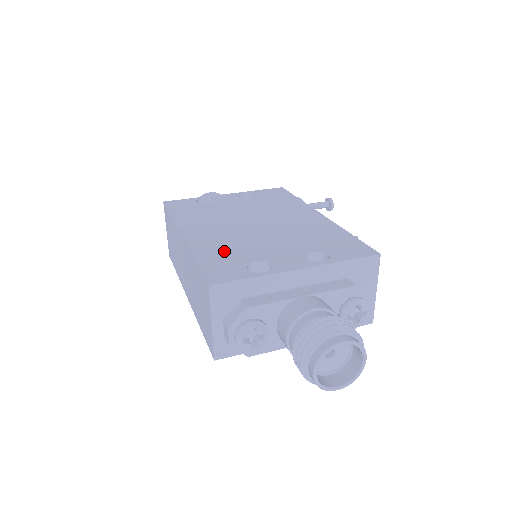
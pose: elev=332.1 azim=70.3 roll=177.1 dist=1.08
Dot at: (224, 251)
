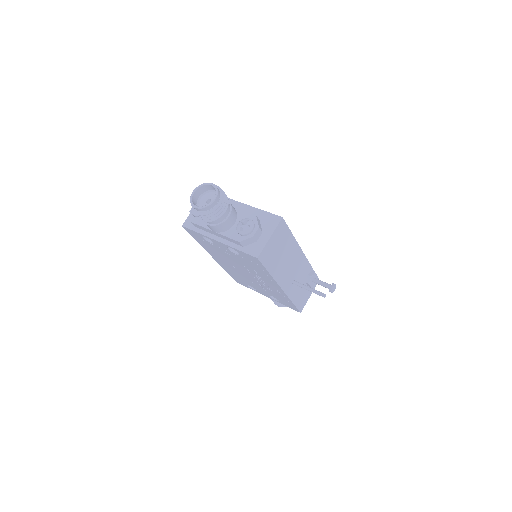
Dot at: occluded
